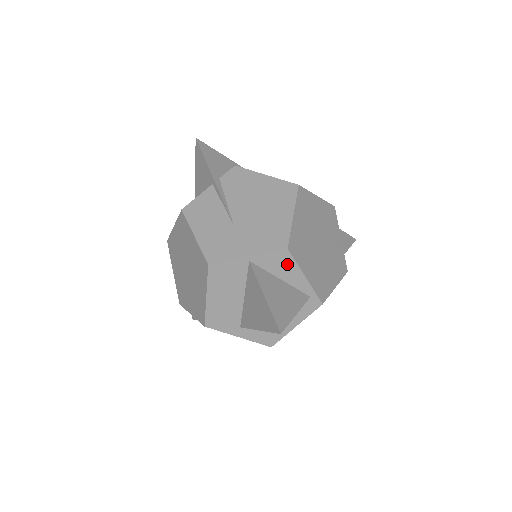
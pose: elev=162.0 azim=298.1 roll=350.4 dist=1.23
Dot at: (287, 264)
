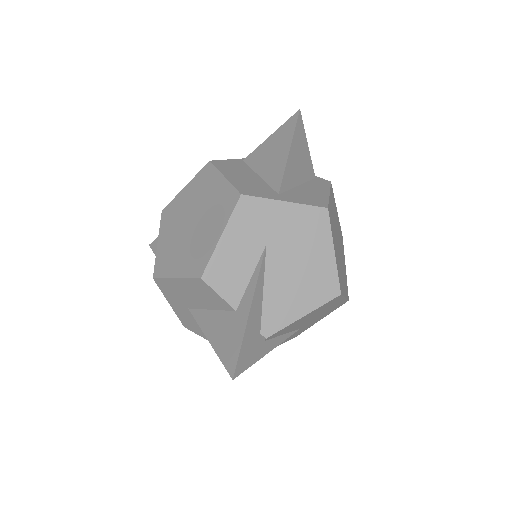
Dot at: occluded
